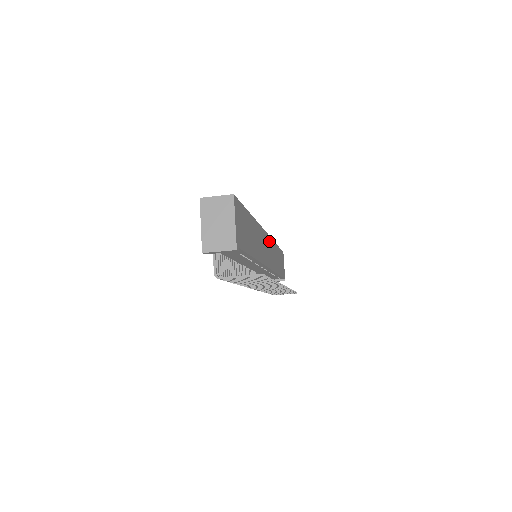
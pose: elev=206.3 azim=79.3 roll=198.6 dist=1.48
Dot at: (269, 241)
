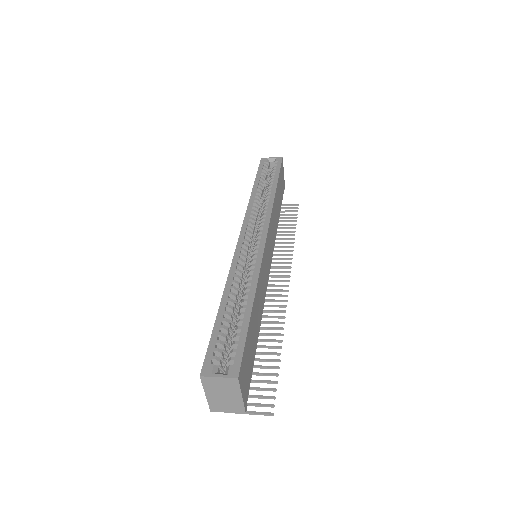
Dot at: (269, 229)
